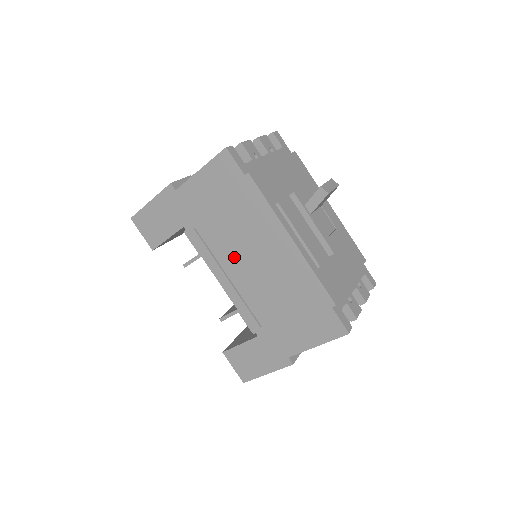
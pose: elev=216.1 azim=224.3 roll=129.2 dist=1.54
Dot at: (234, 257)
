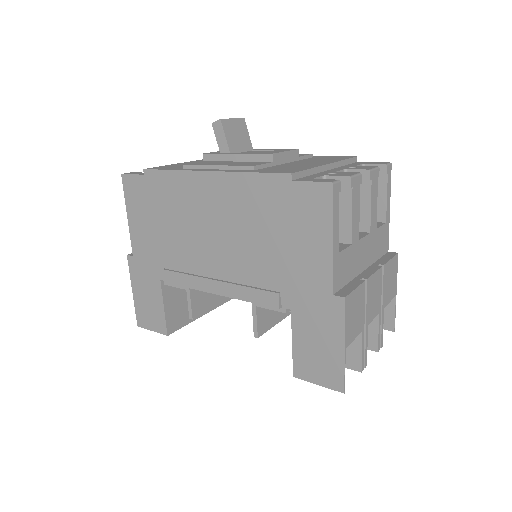
Dot at: (201, 253)
